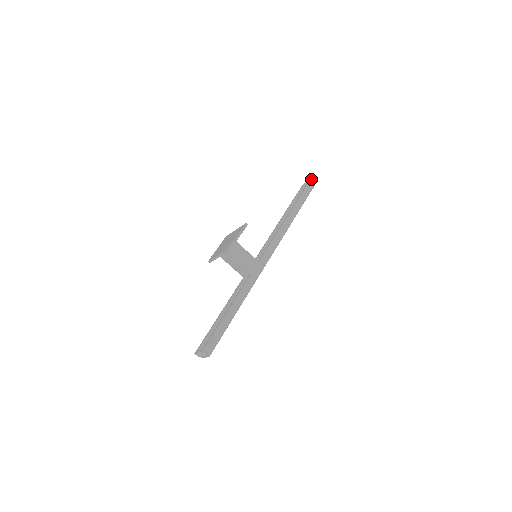
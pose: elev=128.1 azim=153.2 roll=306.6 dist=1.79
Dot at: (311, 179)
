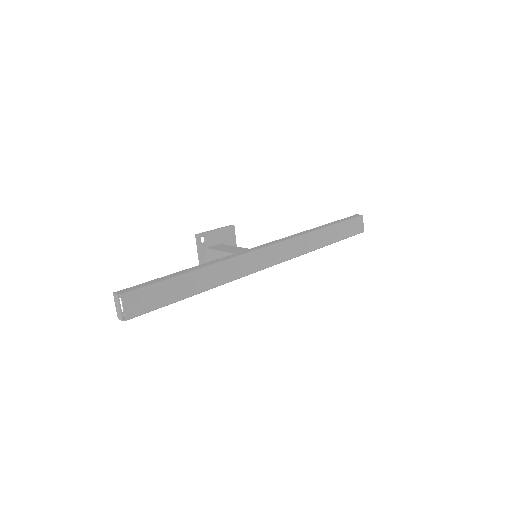
Dot at: occluded
